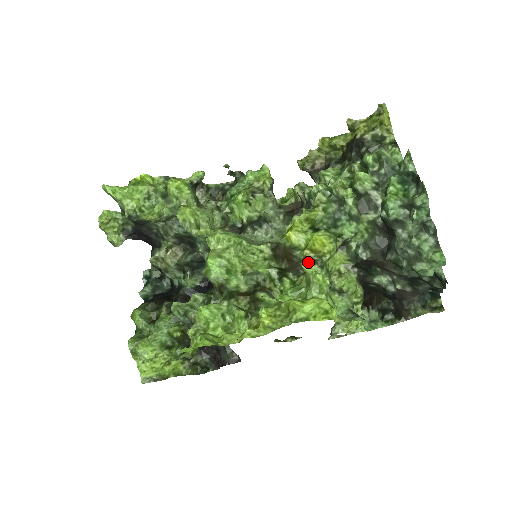
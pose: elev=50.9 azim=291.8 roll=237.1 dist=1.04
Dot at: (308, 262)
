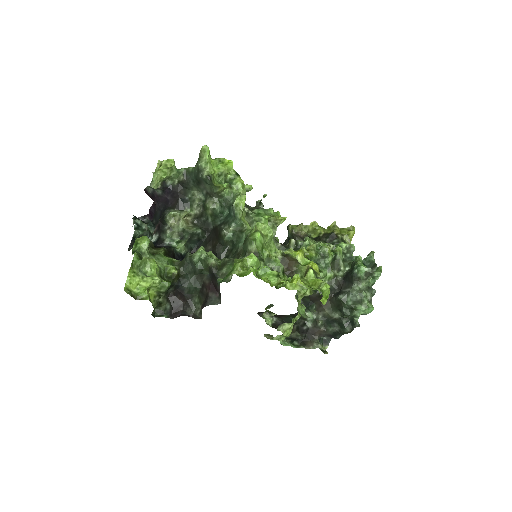
Dot at: (313, 271)
